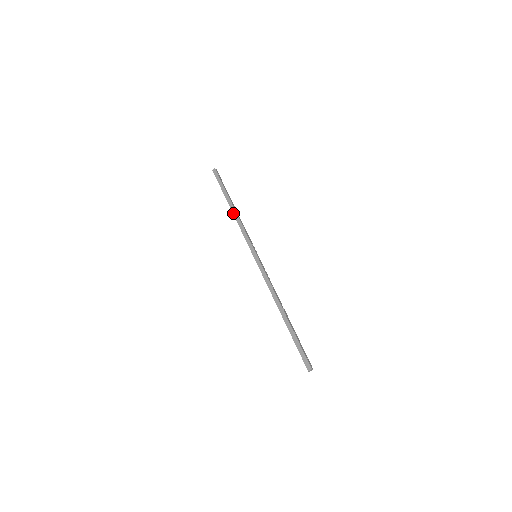
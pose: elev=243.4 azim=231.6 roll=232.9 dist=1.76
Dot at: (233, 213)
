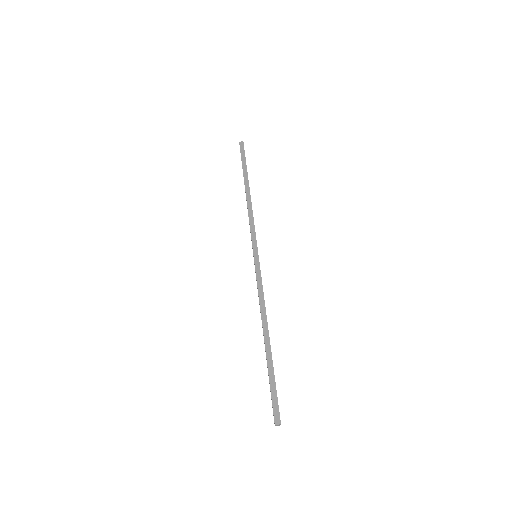
Dot at: (247, 196)
